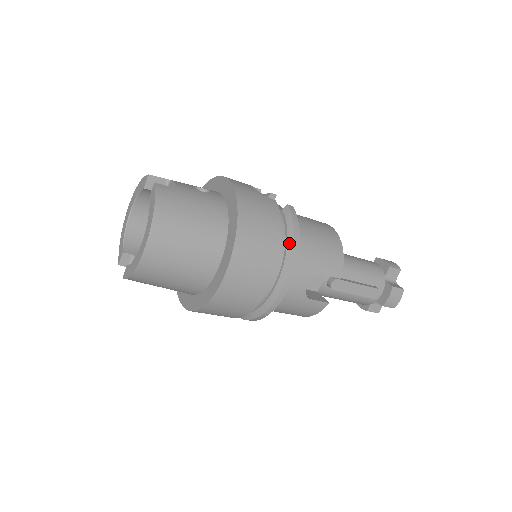
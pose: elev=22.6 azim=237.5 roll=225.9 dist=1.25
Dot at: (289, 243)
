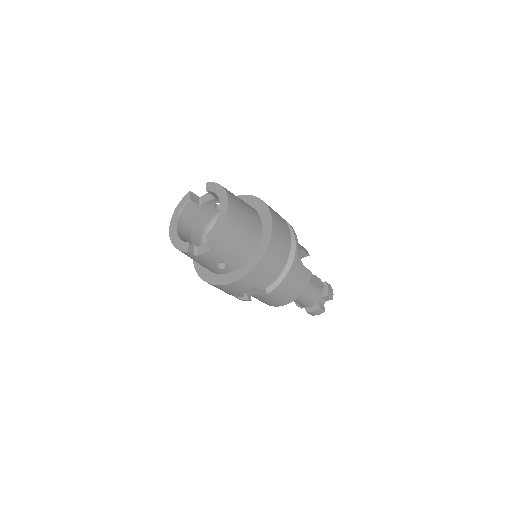
Dot at: occluded
